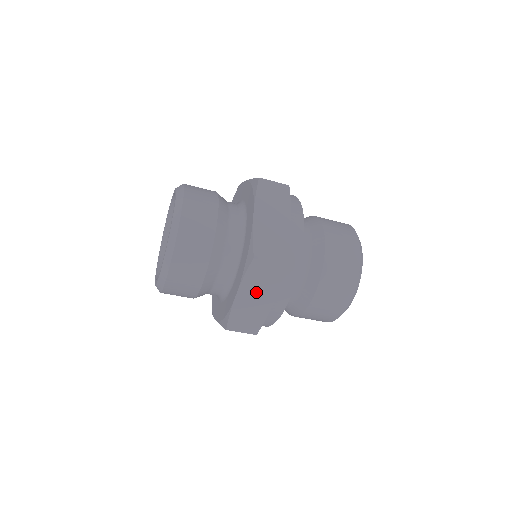
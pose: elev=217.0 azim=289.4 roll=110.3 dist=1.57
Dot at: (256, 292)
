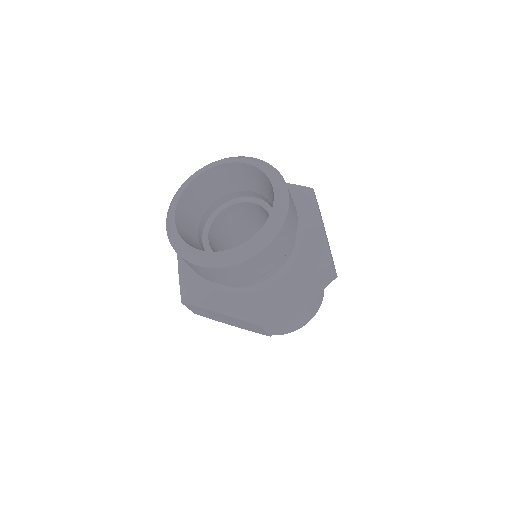
Dot at: (232, 321)
